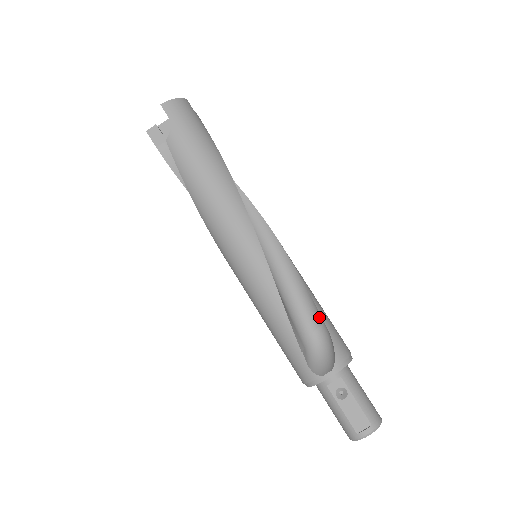
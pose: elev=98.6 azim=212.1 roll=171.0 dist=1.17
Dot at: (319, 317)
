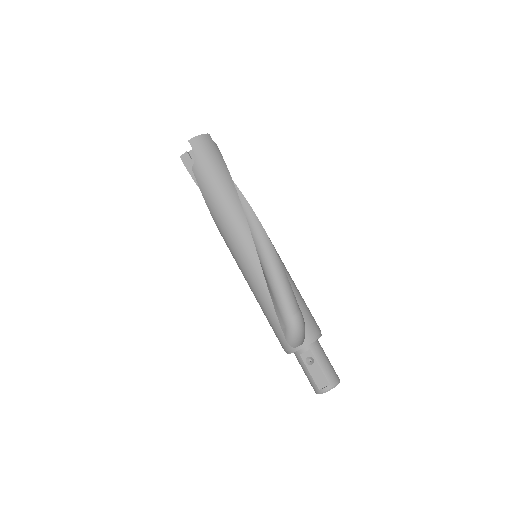
Dot at: (297, 305)
